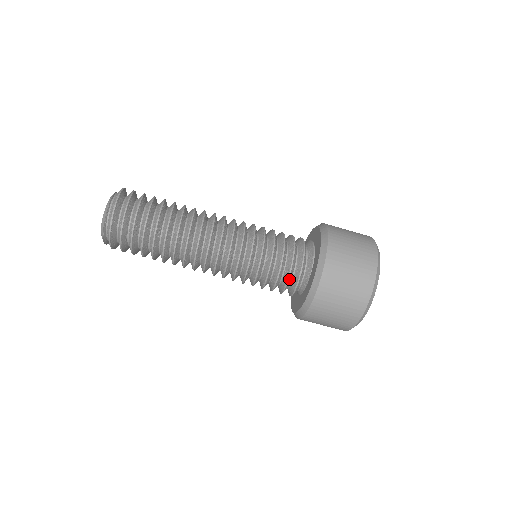
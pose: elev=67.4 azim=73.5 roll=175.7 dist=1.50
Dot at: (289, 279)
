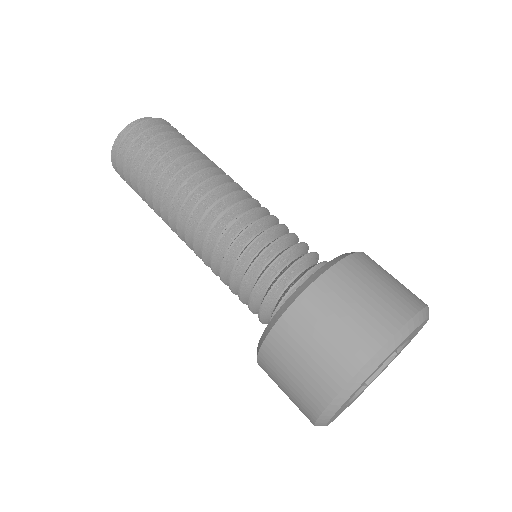
Dot at: (314, 255)
